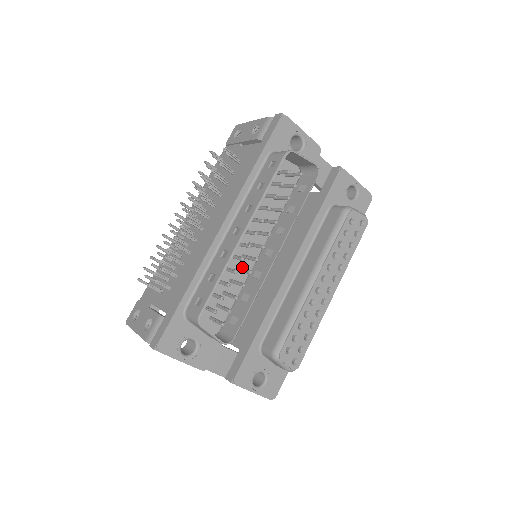
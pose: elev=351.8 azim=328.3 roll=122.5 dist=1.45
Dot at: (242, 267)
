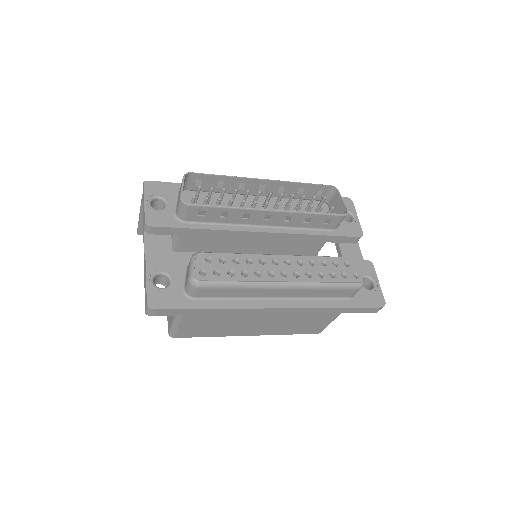
Dot at: occluded
